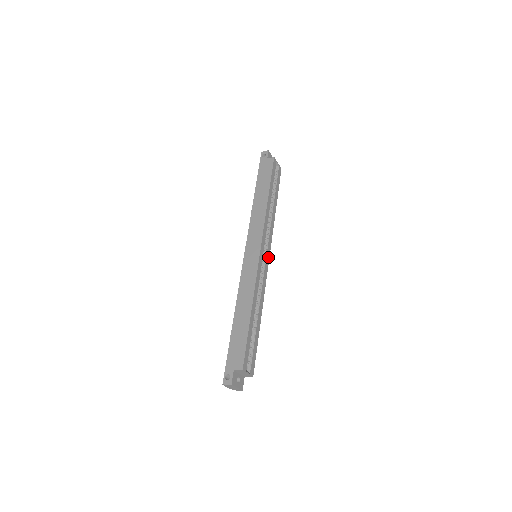
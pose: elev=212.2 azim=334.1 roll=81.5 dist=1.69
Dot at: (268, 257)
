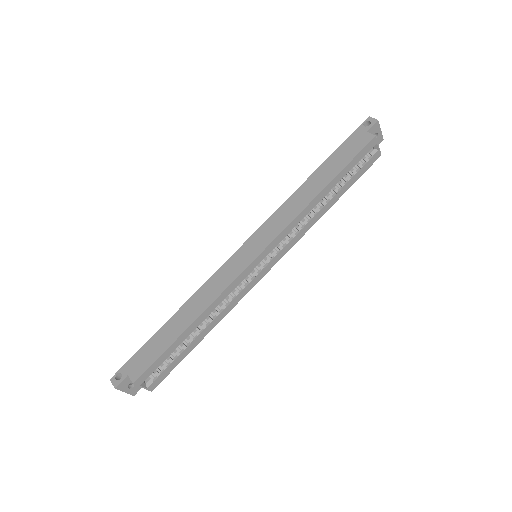
Dot at: (270, 266)
